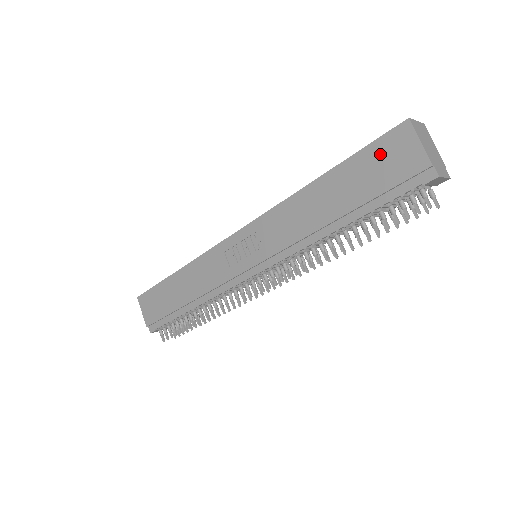
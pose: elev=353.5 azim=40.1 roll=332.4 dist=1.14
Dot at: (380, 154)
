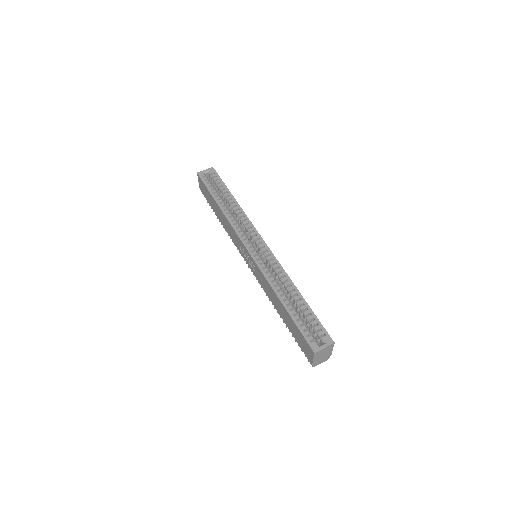
Dot at: (302, 339)
